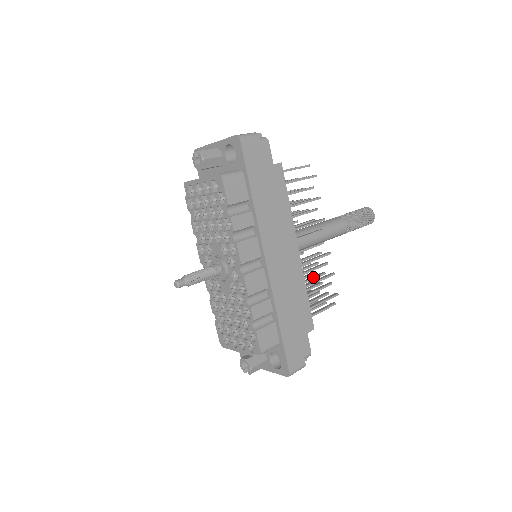
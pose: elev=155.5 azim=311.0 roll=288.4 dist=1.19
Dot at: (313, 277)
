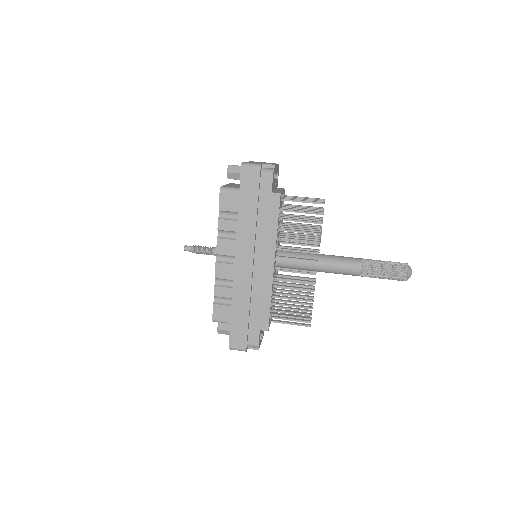
Dot at: (298, 295)
